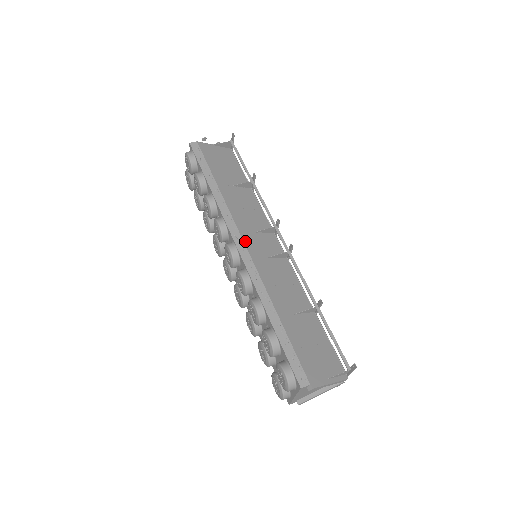
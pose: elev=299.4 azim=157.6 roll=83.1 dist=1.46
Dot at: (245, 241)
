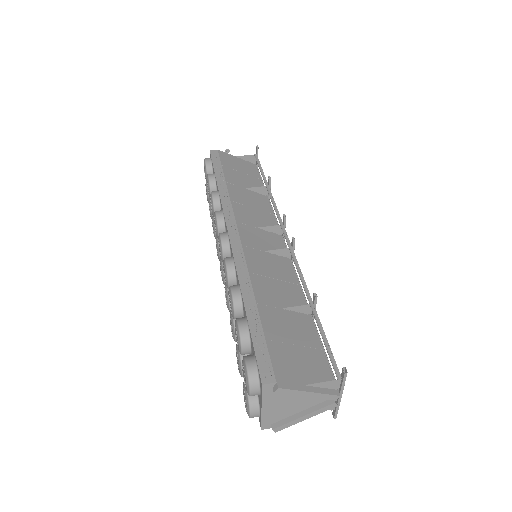
Dot at: (240, 230)
